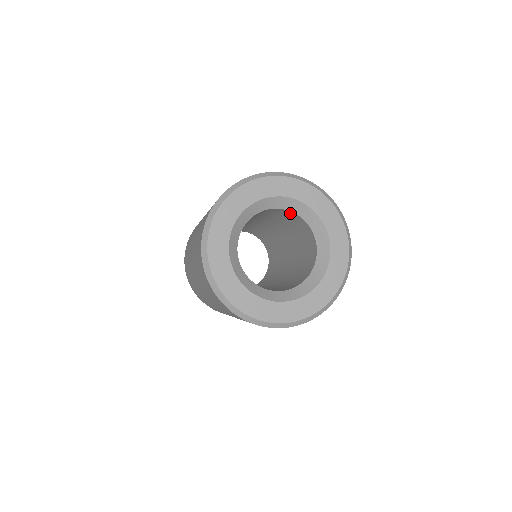
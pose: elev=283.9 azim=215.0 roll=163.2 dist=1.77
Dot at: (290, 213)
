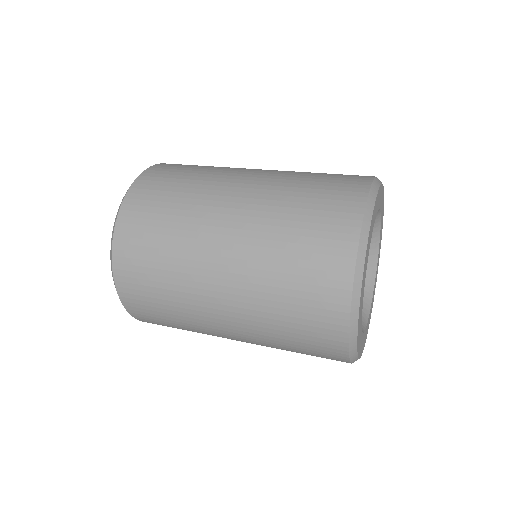
Dot at: occluded
